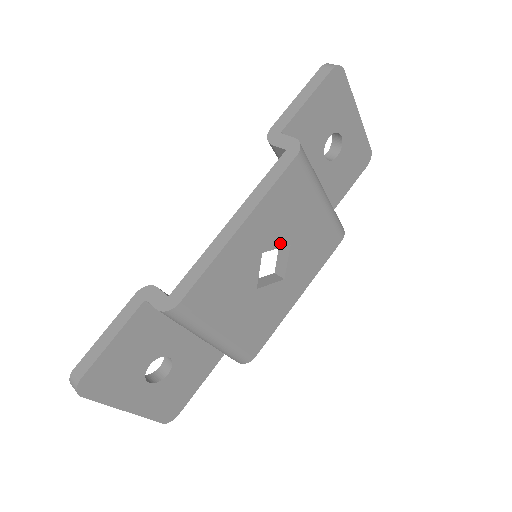
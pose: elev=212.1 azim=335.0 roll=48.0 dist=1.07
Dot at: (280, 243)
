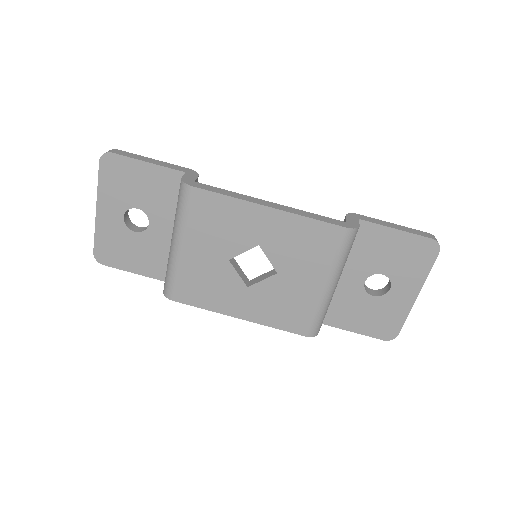
Dot at: (274, 260)
